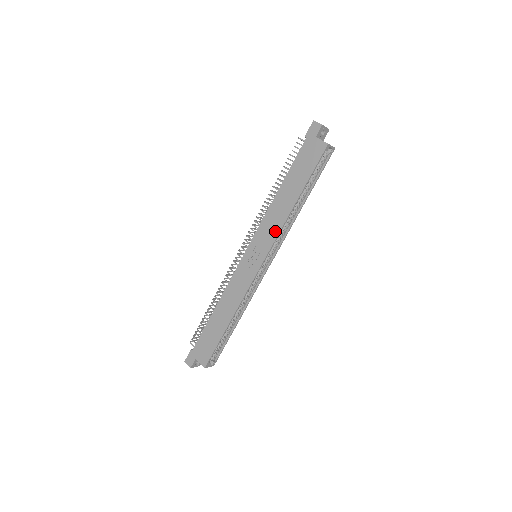
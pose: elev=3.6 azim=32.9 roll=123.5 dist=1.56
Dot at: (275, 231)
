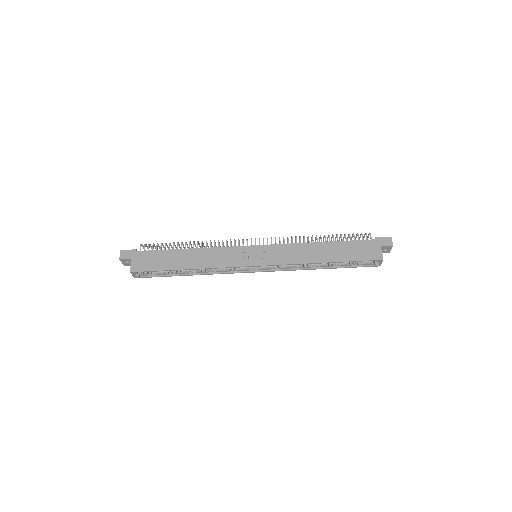
Dot at: (290, 260)
